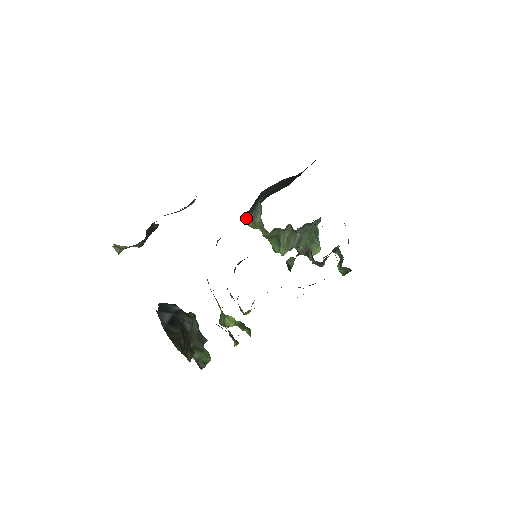
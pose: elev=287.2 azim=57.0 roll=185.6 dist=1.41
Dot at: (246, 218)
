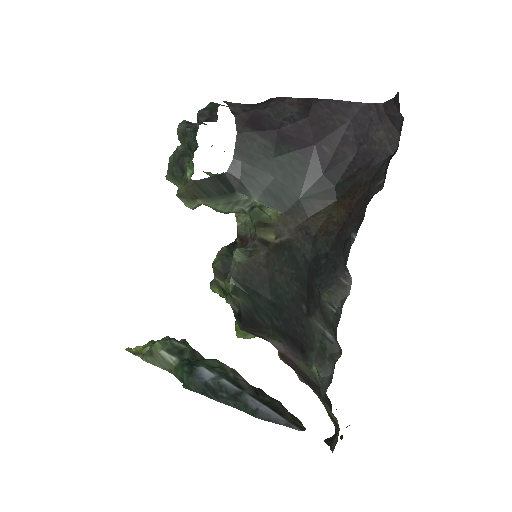
Dot at: (188, 203)
